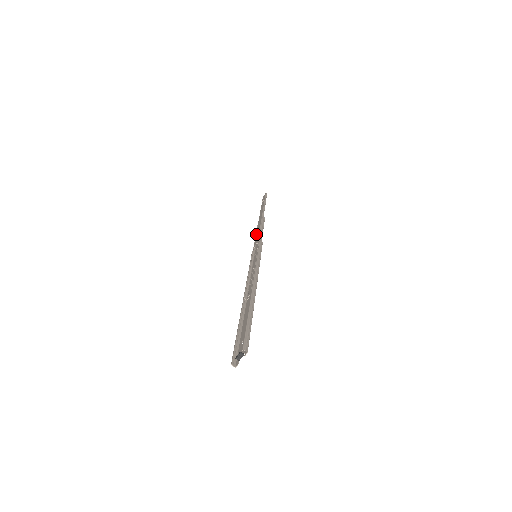
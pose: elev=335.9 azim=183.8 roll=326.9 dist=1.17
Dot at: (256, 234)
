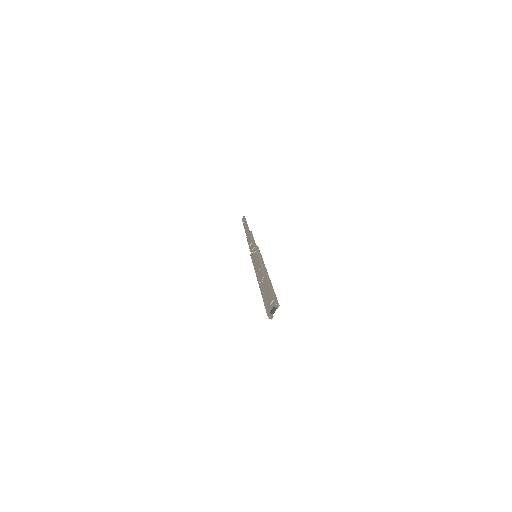
Dot at: (249, 243)
